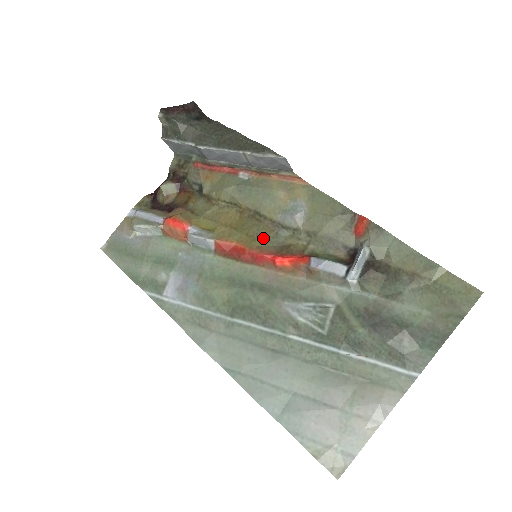
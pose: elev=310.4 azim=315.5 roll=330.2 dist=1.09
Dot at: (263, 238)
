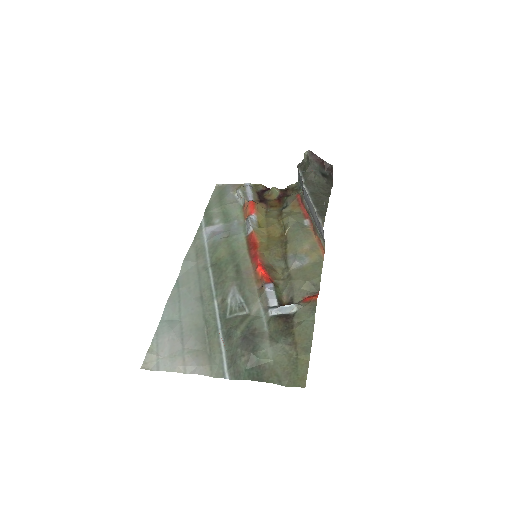
Dot at: (271, 254)
